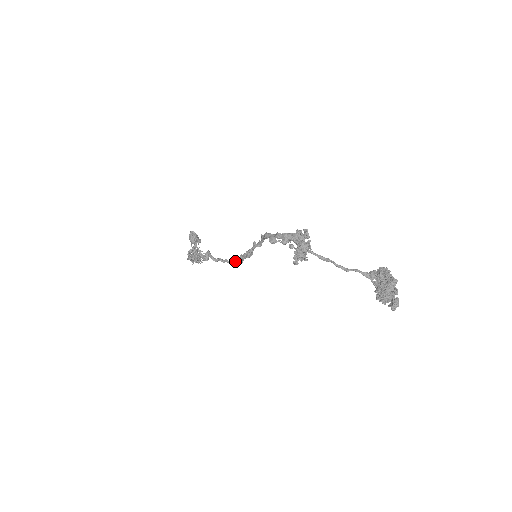
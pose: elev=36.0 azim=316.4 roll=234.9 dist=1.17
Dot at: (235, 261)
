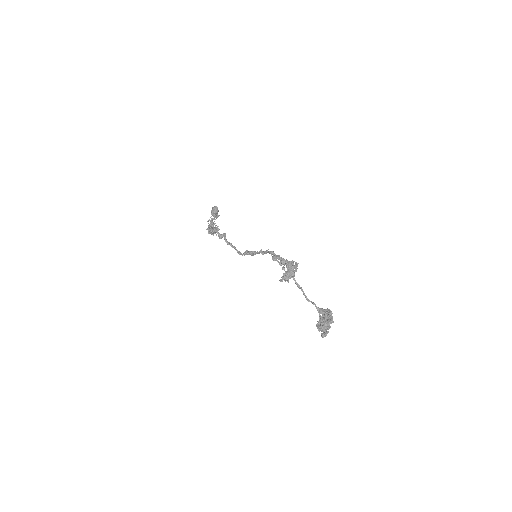
Dot at: occluded
